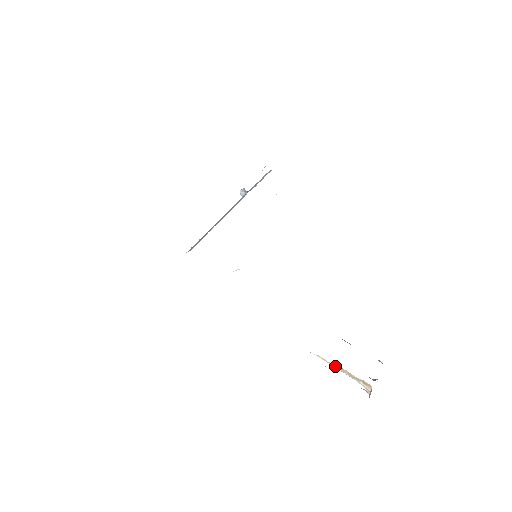
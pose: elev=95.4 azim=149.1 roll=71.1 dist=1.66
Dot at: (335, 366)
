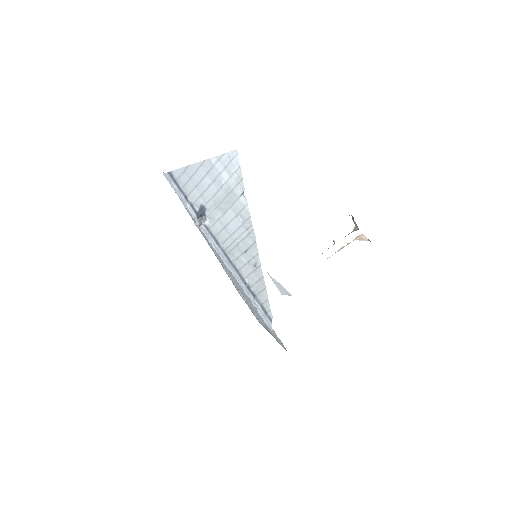
Dot at: occluded
